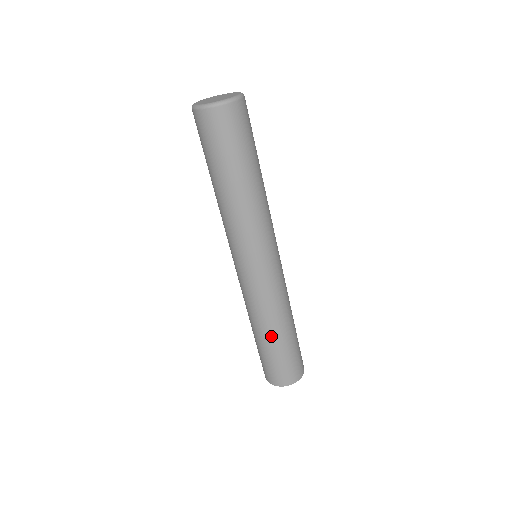
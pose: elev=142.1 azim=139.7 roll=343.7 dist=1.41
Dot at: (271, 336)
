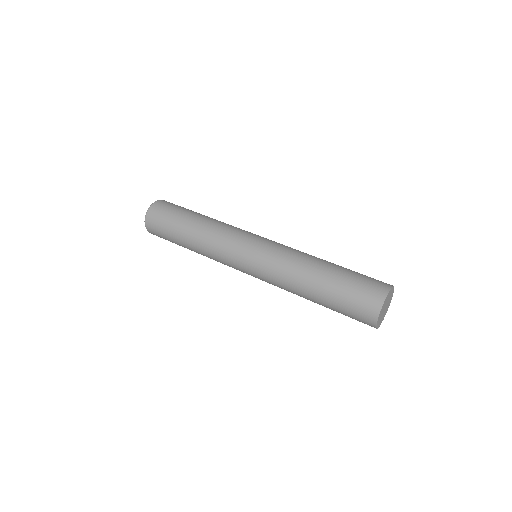
Dot at: (323, 266)
